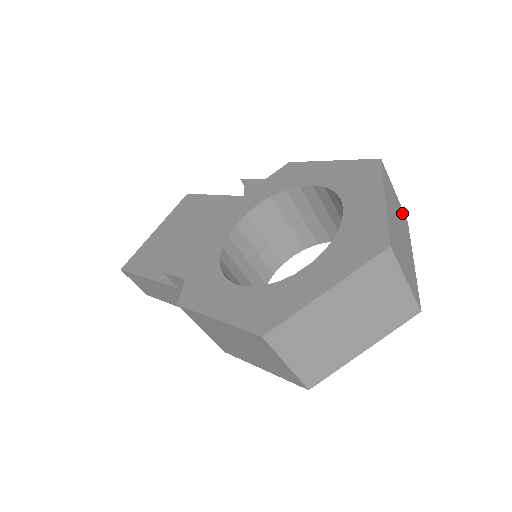
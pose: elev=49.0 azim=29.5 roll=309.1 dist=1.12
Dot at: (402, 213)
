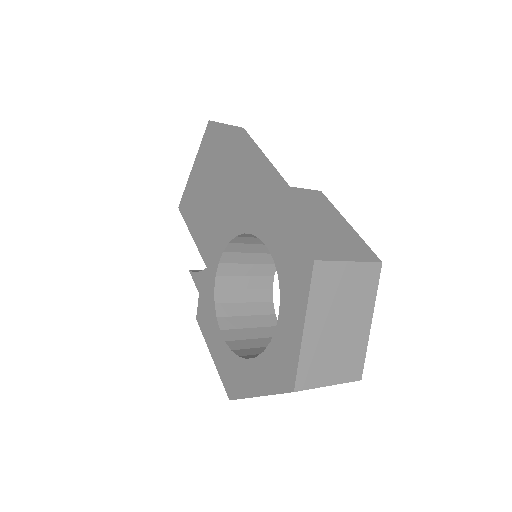
Dot at: (364, 273)
